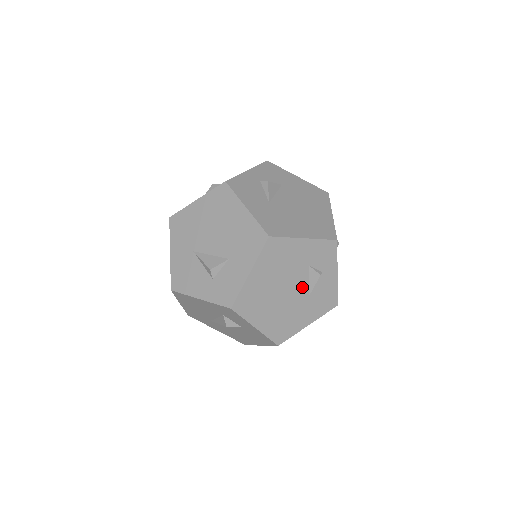
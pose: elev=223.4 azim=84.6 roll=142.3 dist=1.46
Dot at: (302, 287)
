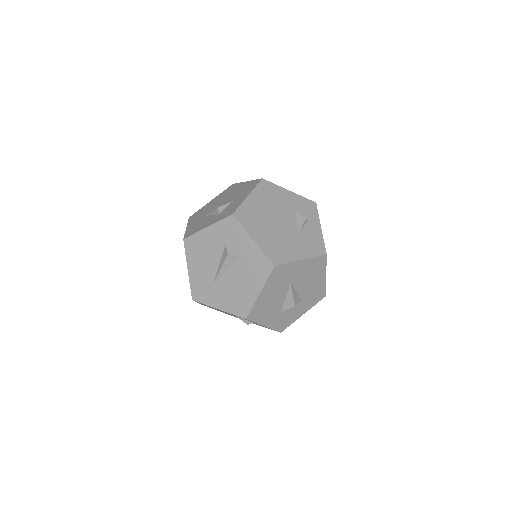
Dot at: (292, 225)
